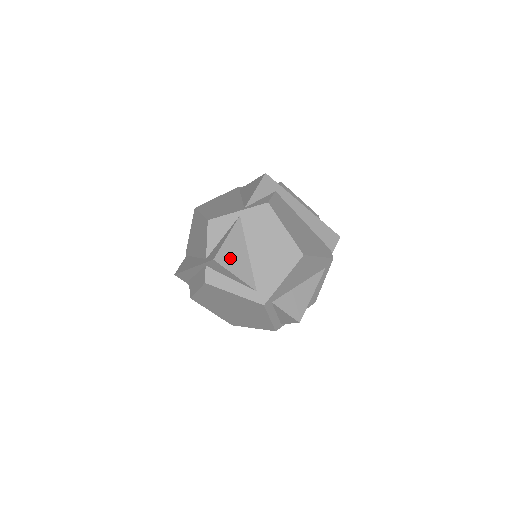
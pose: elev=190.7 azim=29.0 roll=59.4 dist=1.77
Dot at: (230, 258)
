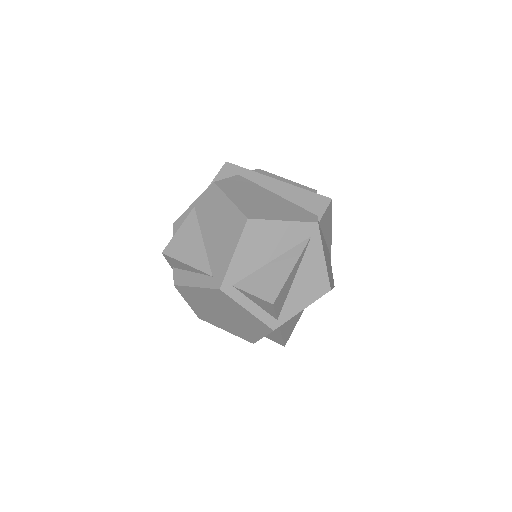
Dot at: (181, 248)
